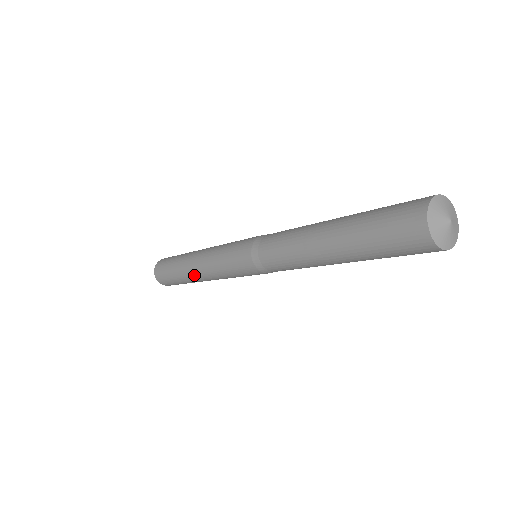
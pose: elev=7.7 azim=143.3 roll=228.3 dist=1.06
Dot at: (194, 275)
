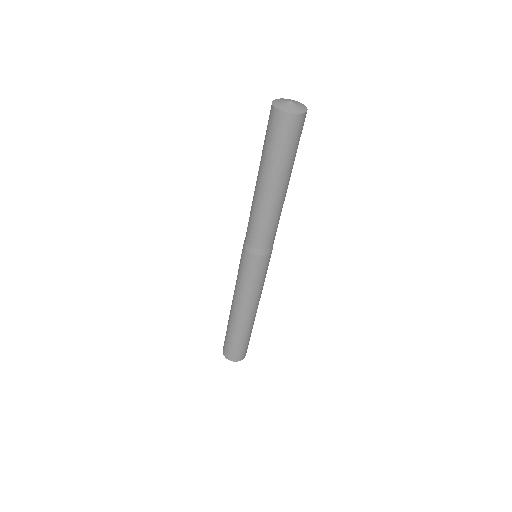
Dot at: (231, 308)
